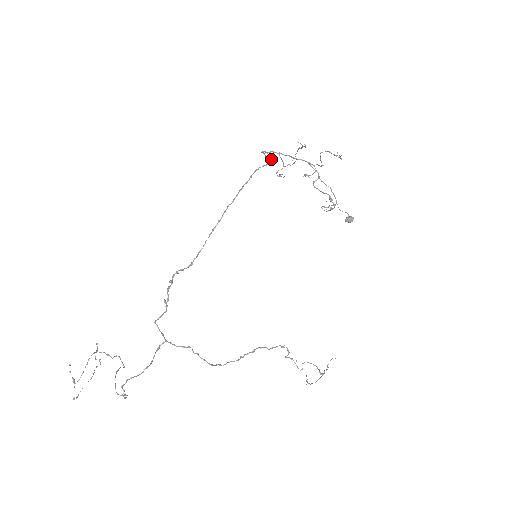
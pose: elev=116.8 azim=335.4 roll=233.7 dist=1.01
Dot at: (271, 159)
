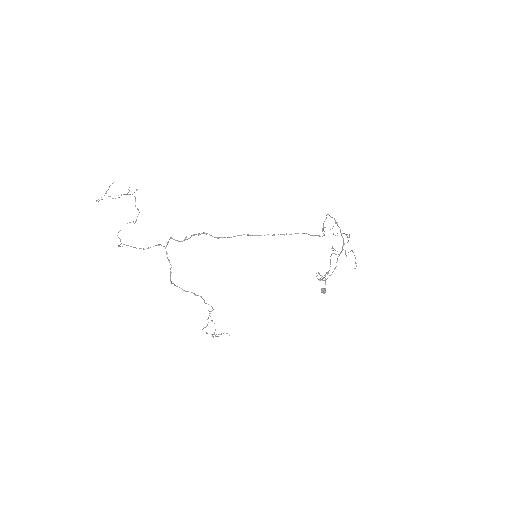
Dot at: occluded
